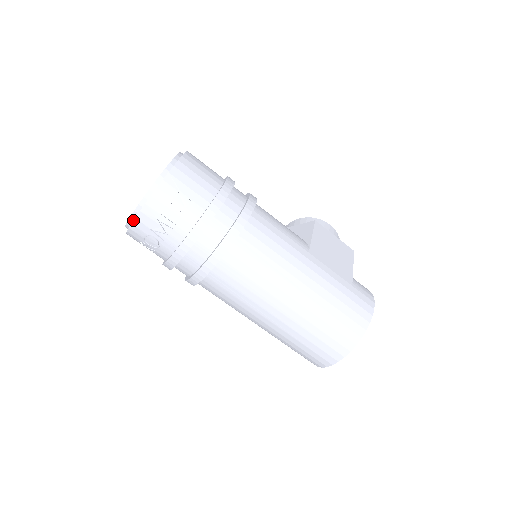
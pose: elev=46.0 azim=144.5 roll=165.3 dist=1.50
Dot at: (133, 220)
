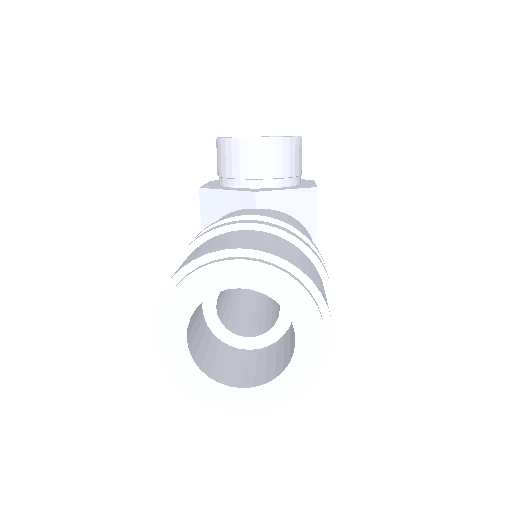
Dot at: occluded
